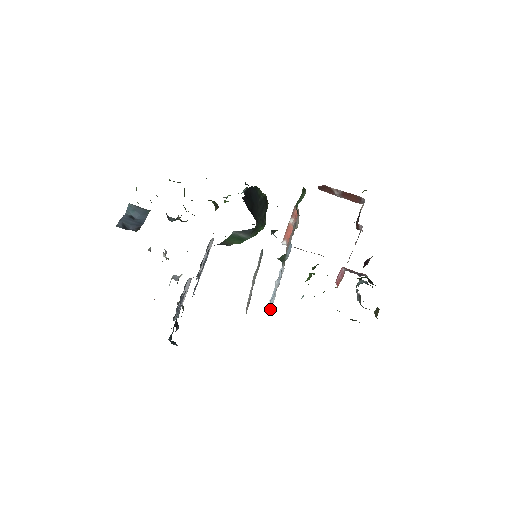
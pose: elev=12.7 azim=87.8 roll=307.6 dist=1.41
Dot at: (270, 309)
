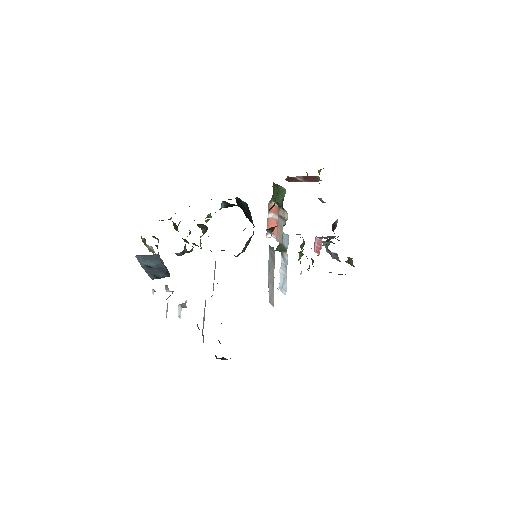
Dot at: (285, 294)
